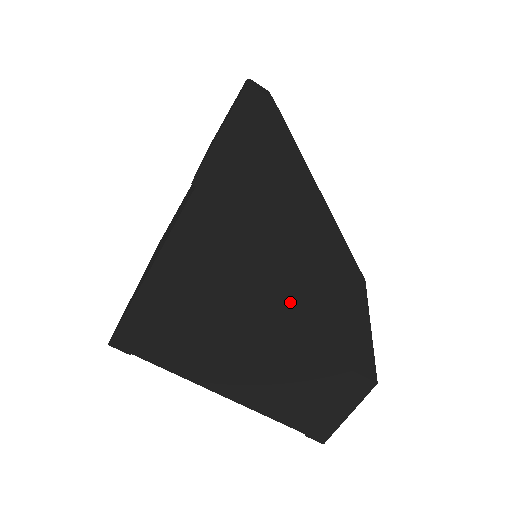
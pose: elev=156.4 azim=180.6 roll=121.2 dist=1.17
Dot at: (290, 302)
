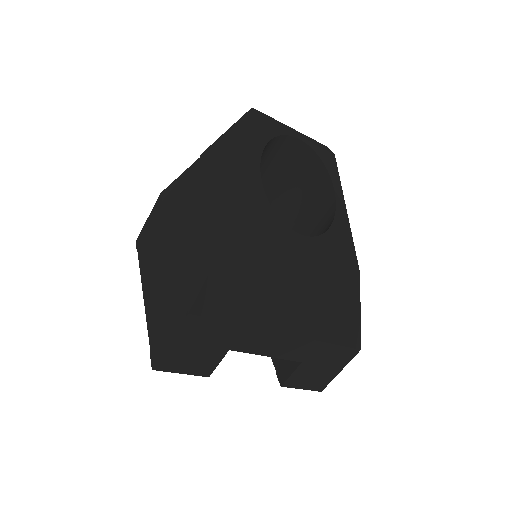
Dot at: (190, 230)
